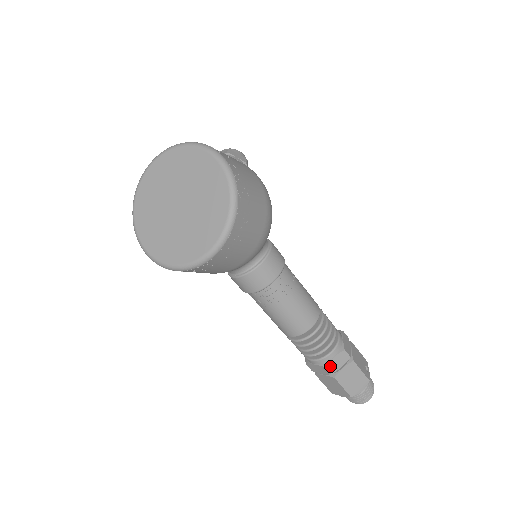
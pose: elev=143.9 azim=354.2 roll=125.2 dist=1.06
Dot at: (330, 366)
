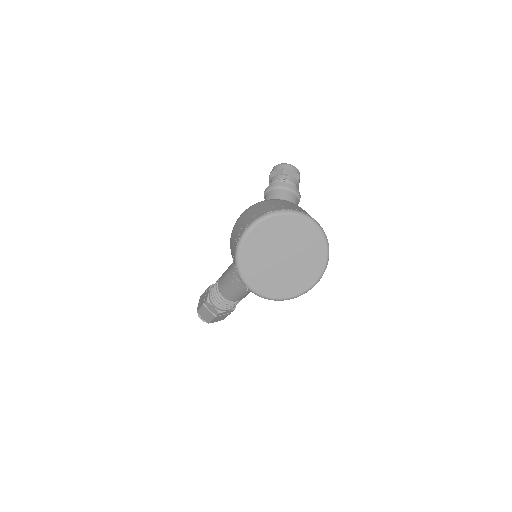
Dot at: (221, 313)
